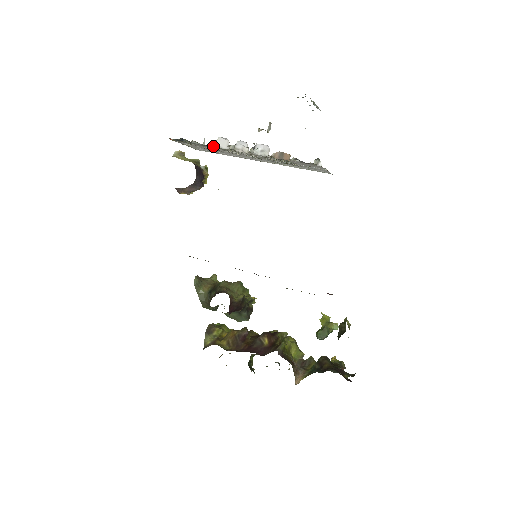
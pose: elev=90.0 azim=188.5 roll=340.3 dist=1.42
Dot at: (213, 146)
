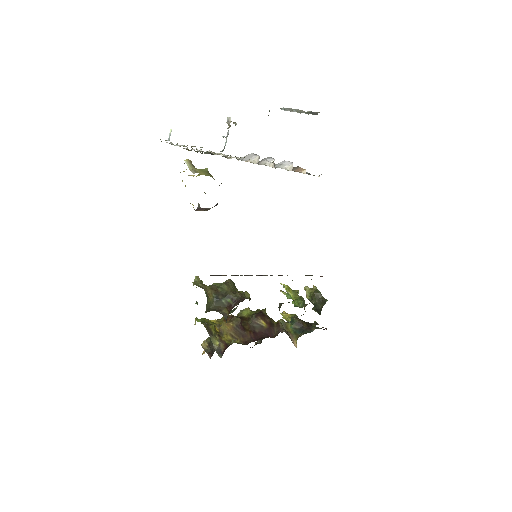
Dot at: occluded
